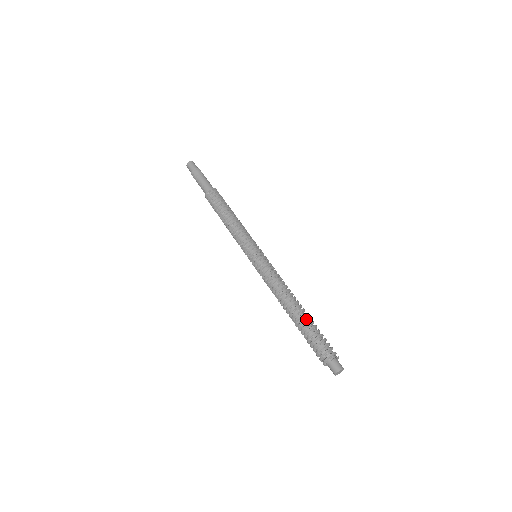
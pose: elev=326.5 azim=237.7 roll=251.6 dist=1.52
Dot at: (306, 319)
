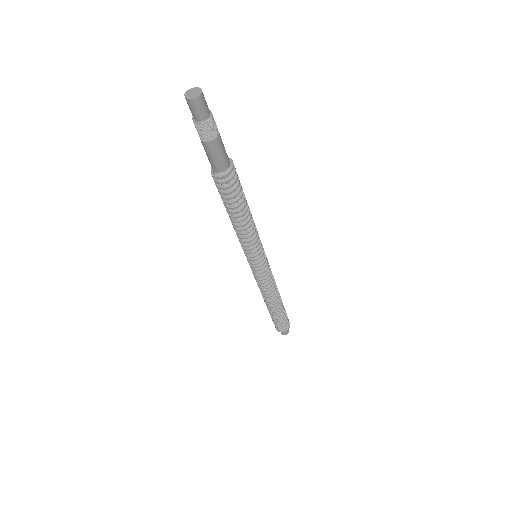
Dot at: occluded
